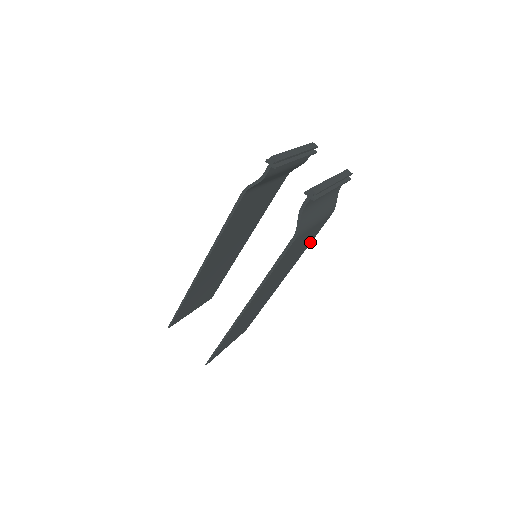
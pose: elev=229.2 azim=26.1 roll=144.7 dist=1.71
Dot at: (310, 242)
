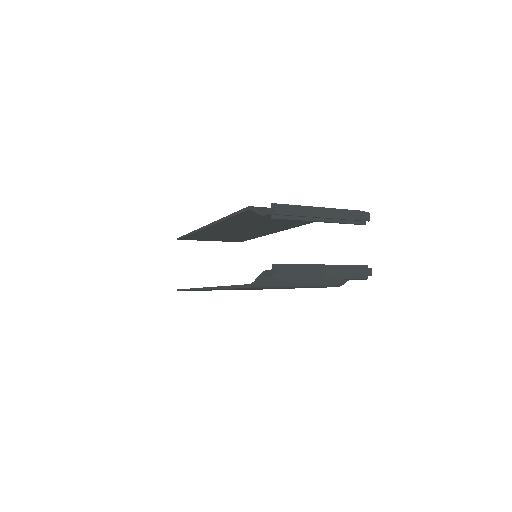
Dot at: occluded
